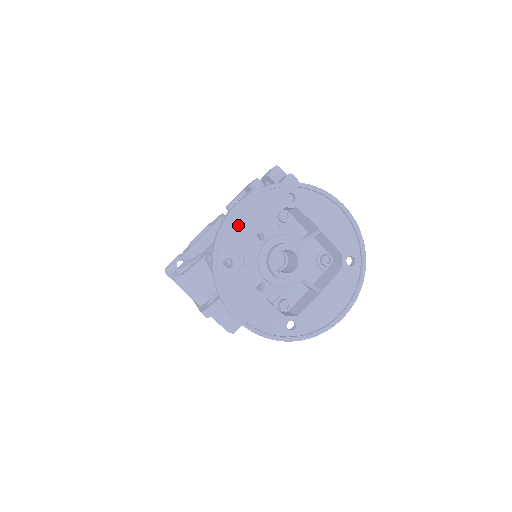
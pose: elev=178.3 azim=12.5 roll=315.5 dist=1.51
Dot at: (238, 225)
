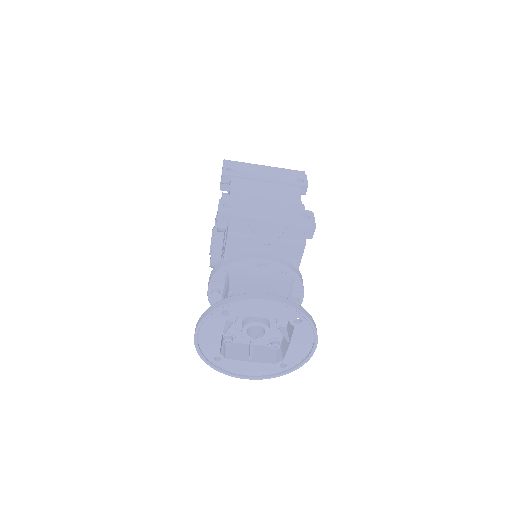
Dot at: (205, 341)
